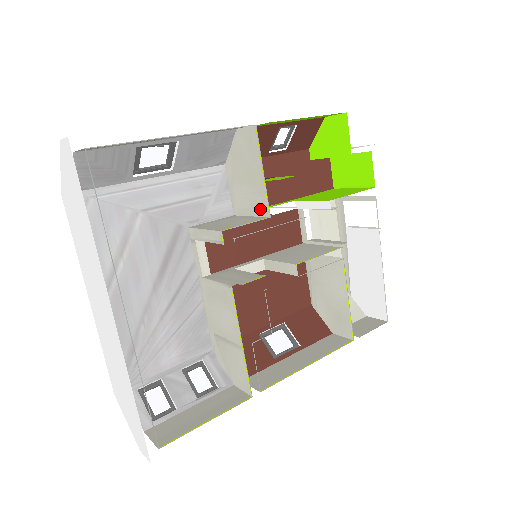
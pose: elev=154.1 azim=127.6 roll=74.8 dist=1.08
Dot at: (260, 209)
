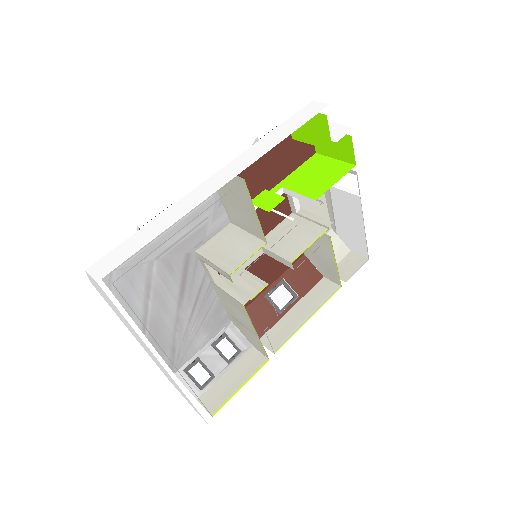
Dot at: (256, 233)
